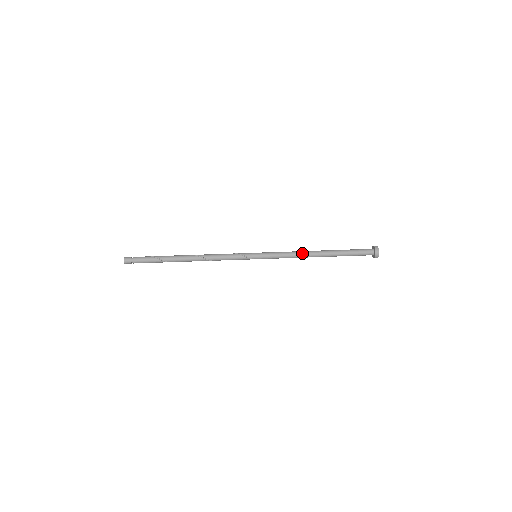
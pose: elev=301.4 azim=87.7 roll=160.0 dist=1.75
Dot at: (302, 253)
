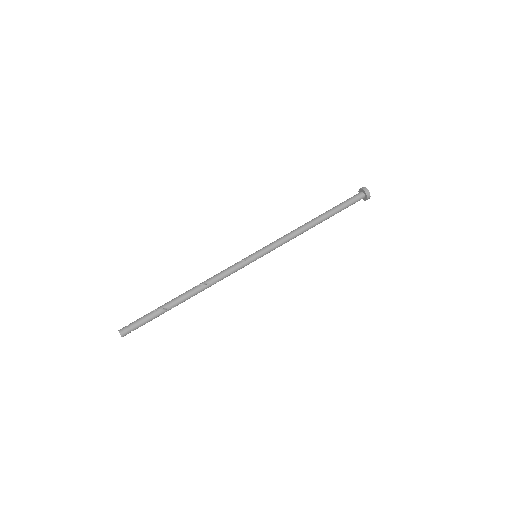
Dot at: (298, 228)
